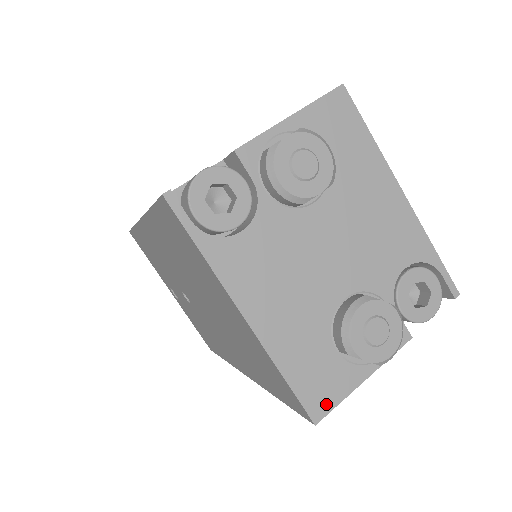
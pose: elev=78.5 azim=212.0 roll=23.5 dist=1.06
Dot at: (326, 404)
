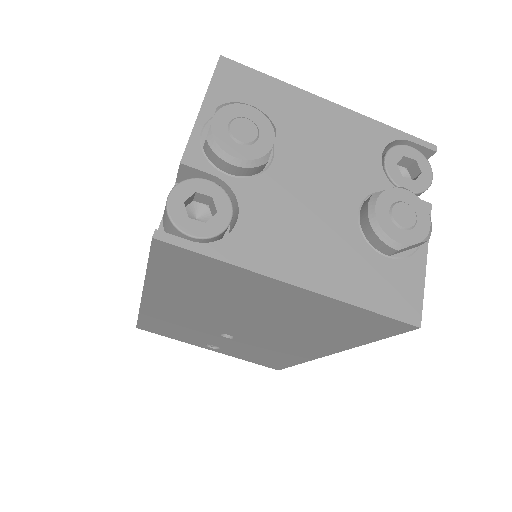
Dot at: (414, 305)
